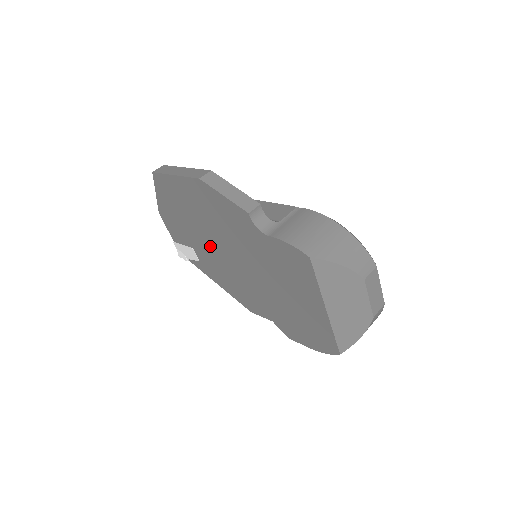
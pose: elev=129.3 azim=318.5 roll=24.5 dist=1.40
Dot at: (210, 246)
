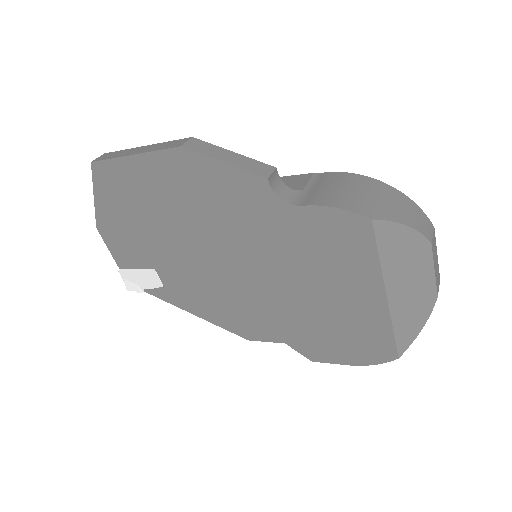
Dot at: (187, 256)
